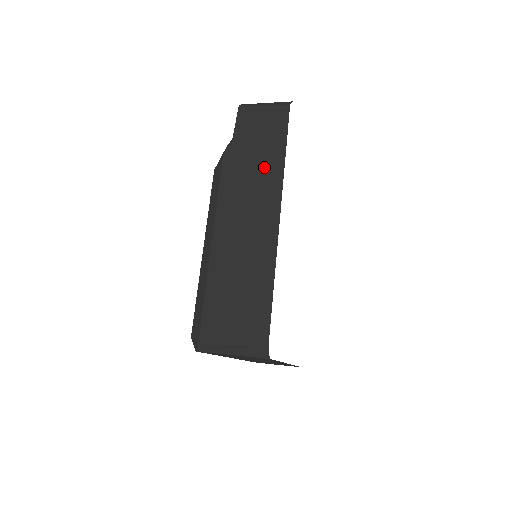
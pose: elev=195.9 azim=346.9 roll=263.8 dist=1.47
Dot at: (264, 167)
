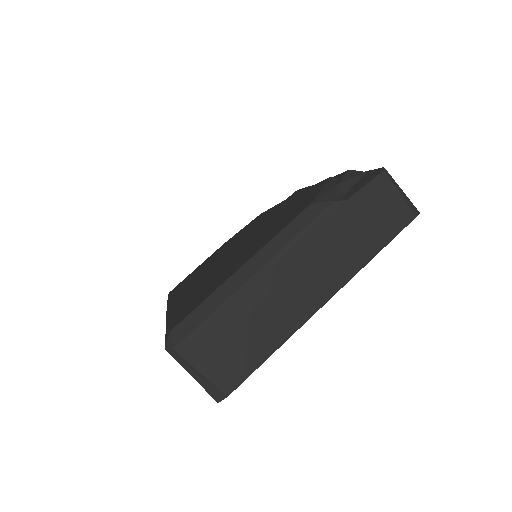
Dot at: (351, 250)
